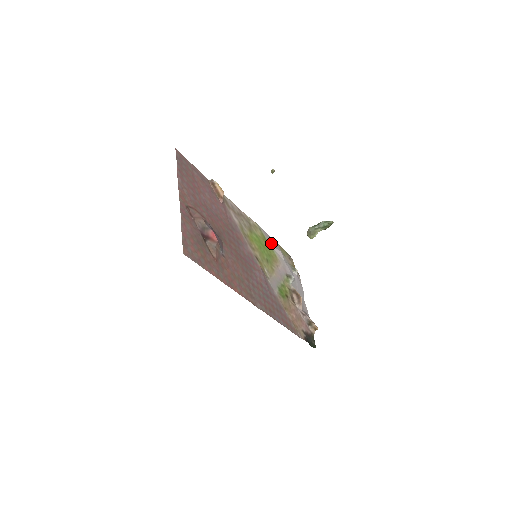
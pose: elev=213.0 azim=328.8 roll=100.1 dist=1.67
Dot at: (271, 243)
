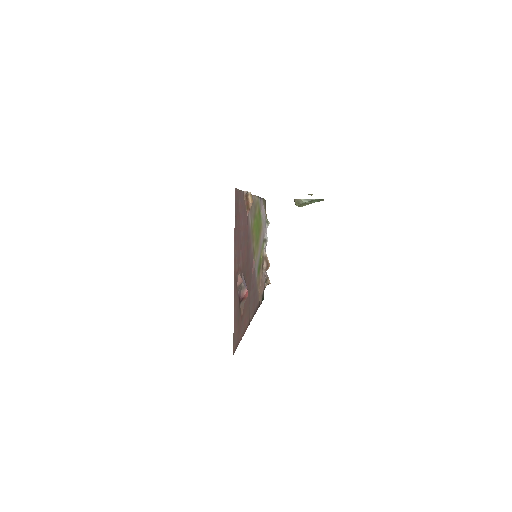
Dot at: (261, 208)
